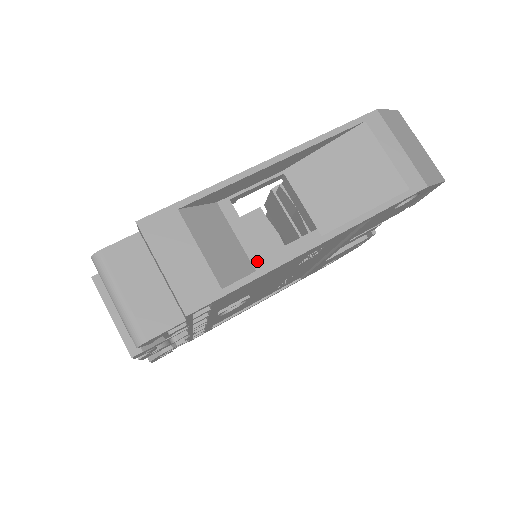
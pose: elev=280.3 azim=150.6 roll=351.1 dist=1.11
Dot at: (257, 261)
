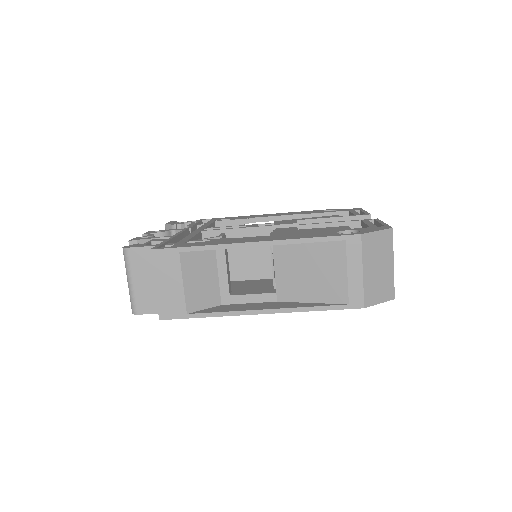
Dot at: (225, 296)
